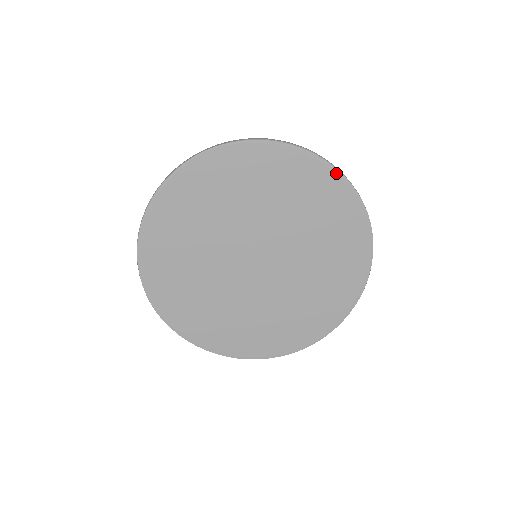
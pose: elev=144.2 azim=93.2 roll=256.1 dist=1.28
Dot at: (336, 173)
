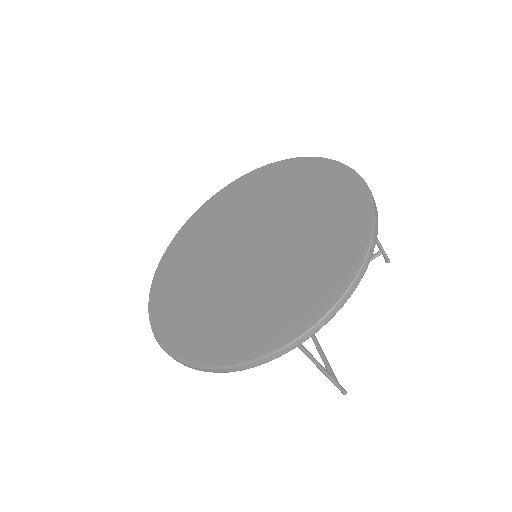
Dot at: (352, 173)
